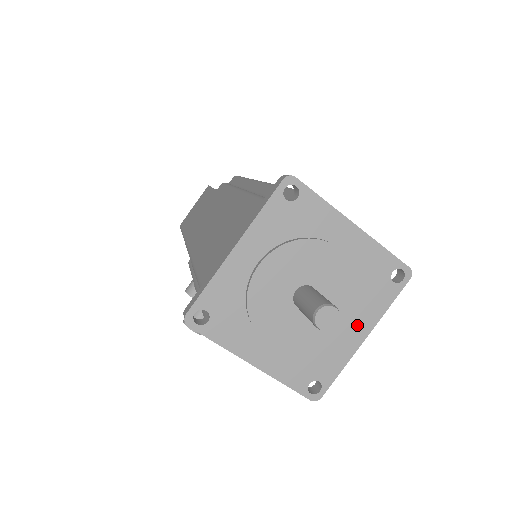
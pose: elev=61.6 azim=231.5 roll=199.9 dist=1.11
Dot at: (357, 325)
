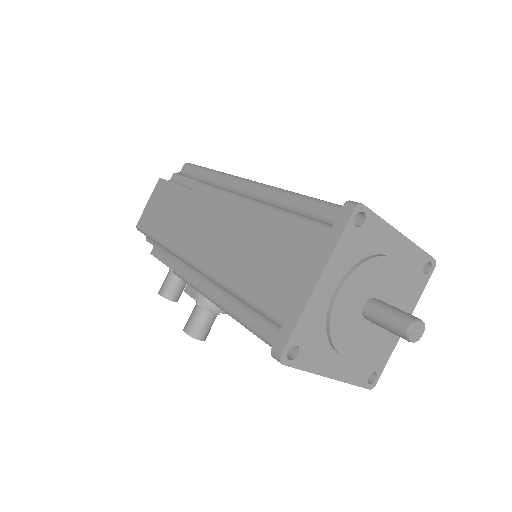
Dot at: occluded
